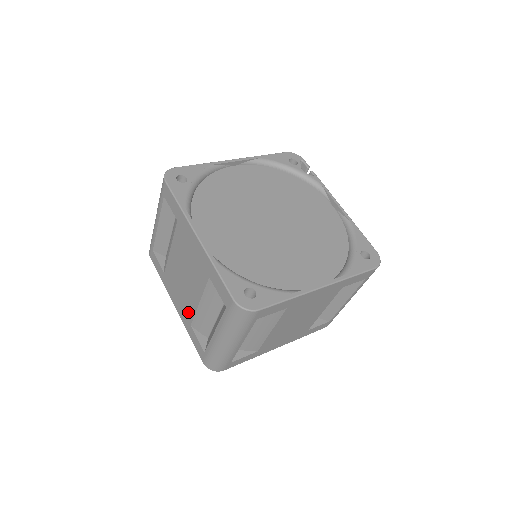
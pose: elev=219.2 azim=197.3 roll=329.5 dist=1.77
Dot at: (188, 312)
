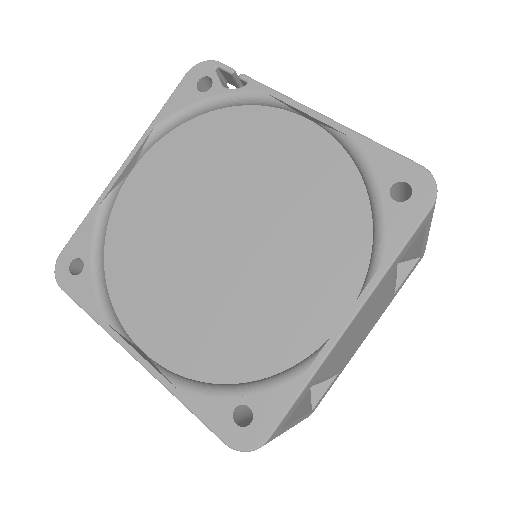
Dot at: occluded
